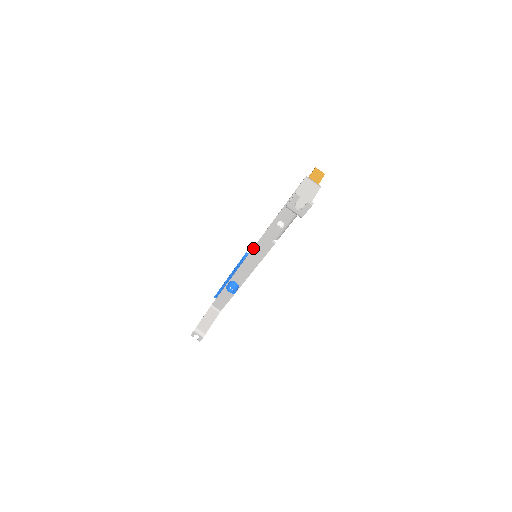
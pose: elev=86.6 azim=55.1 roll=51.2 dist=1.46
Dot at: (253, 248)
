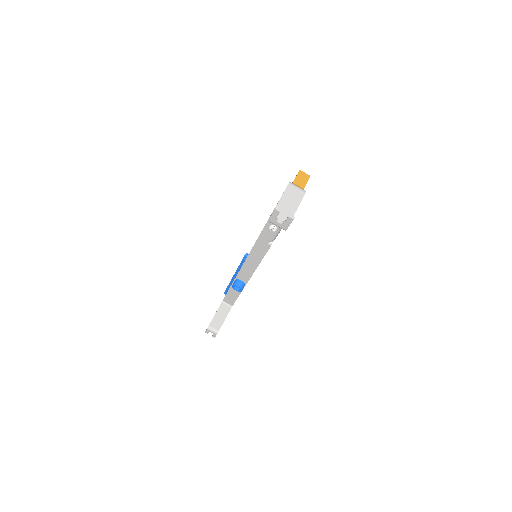
Dot at: (251, 250)
